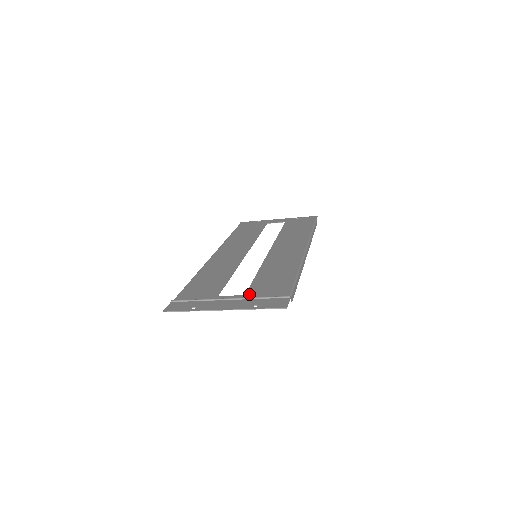
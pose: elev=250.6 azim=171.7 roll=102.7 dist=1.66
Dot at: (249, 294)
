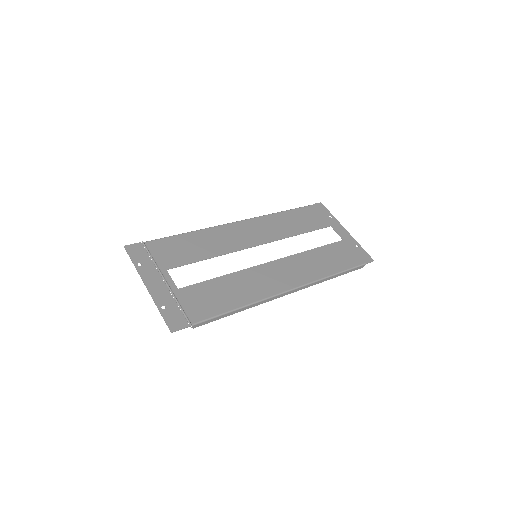
Dot at: (181, 291)
